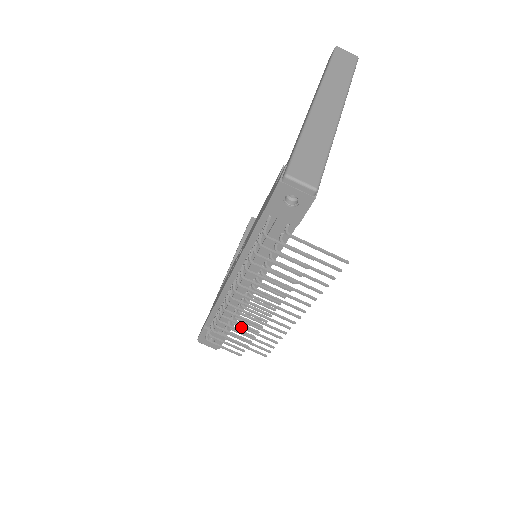
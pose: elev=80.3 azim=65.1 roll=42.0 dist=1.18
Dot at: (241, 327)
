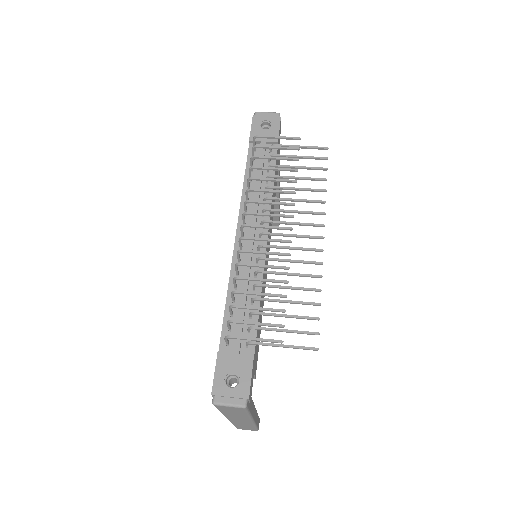
Dot at: (267, 298)
